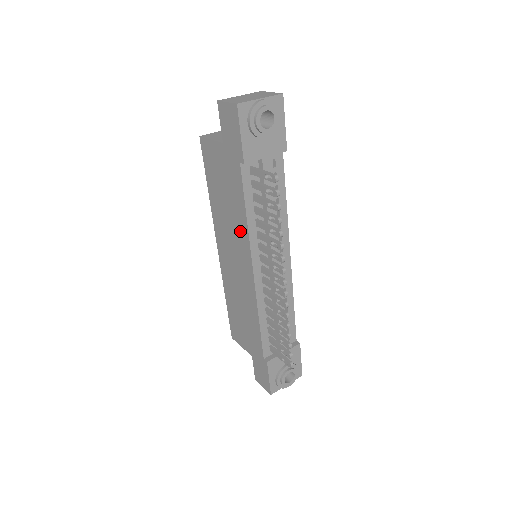
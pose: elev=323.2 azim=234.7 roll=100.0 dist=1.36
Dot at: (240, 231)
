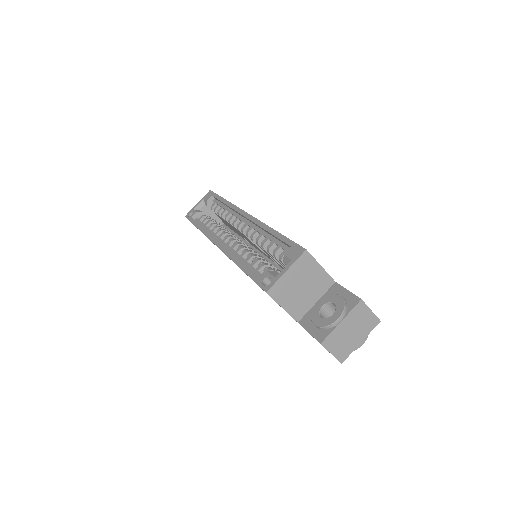
Dot at: occluded
